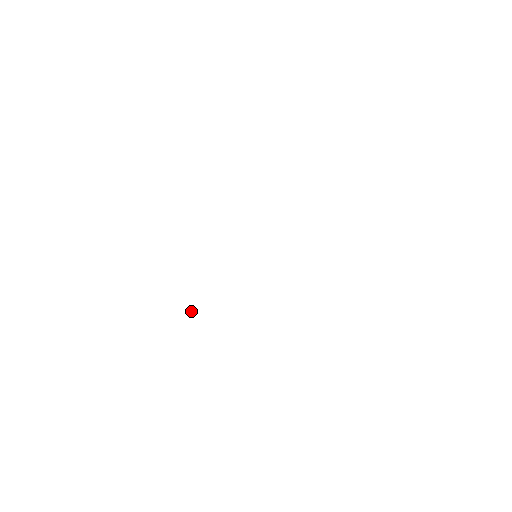
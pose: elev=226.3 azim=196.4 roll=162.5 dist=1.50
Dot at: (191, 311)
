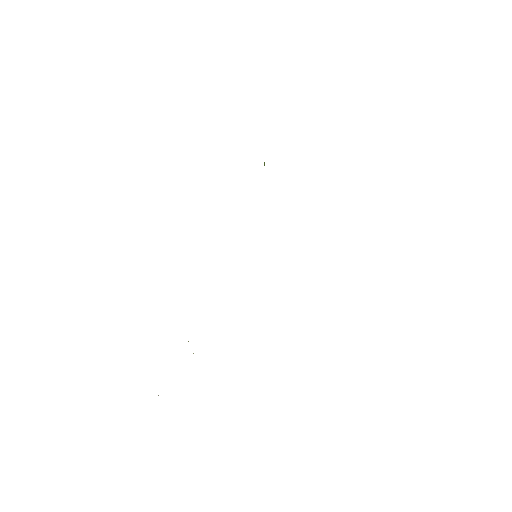
Dot at: occluded
